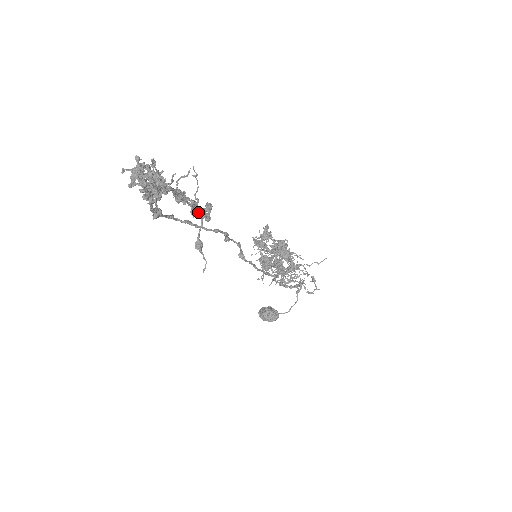
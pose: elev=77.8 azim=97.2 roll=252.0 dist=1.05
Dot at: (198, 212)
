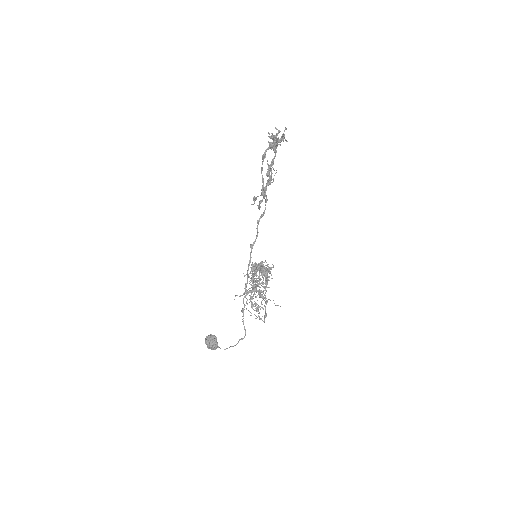
Dot at: (270, 180)
